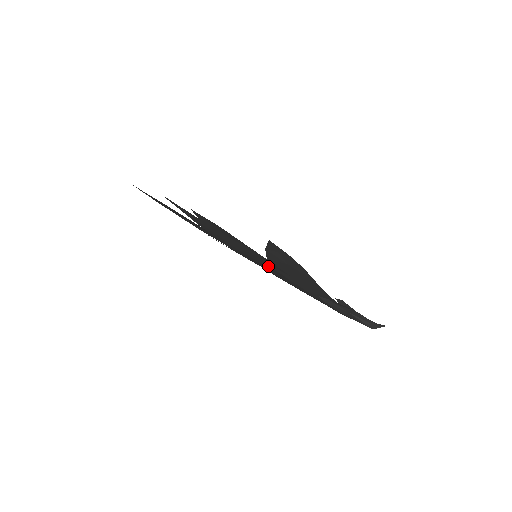
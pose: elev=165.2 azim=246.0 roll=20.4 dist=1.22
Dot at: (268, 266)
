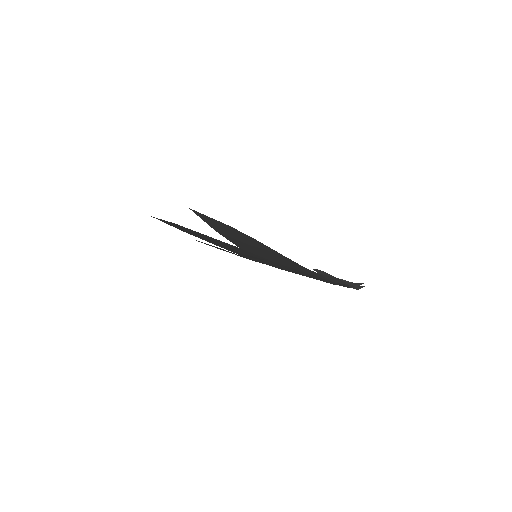
Dot at: (273, 251)
